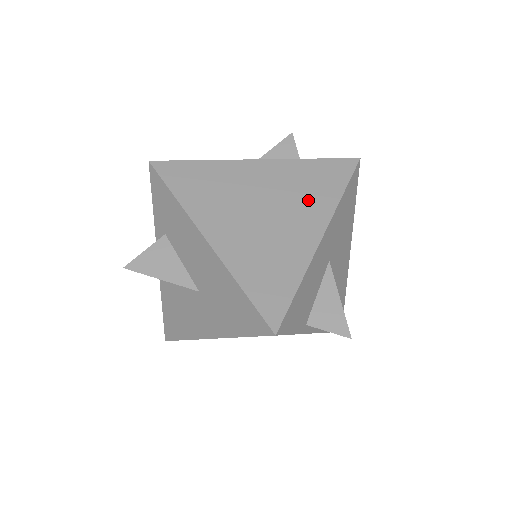
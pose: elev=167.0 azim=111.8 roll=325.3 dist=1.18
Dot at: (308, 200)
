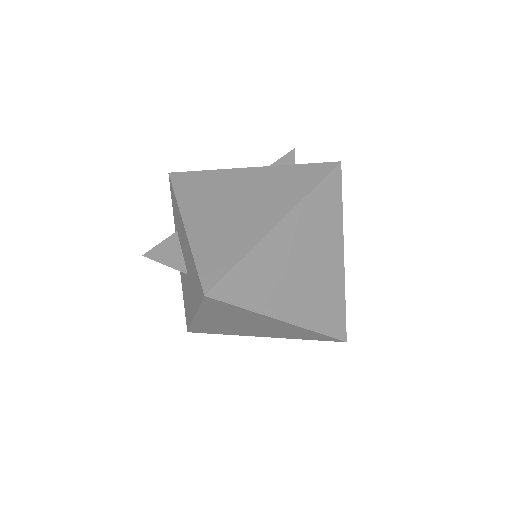
Dot at: (278, 196)
